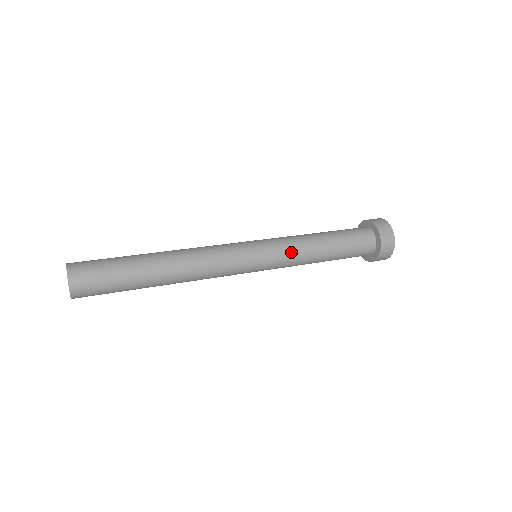
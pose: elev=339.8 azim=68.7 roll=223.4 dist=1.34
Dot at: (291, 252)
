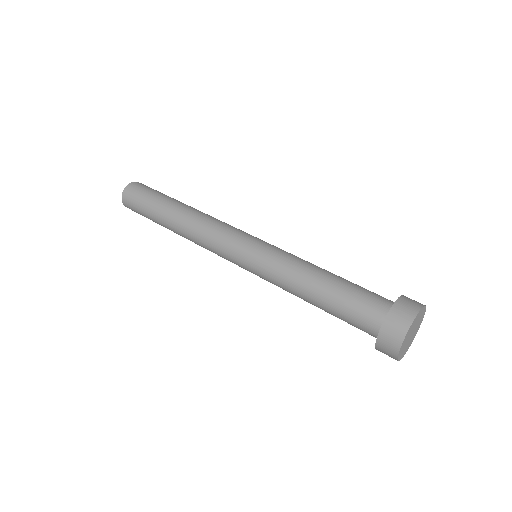
Dot at: (276, 285)
